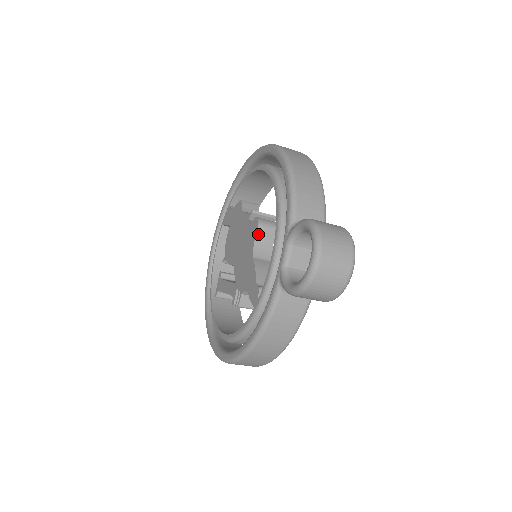
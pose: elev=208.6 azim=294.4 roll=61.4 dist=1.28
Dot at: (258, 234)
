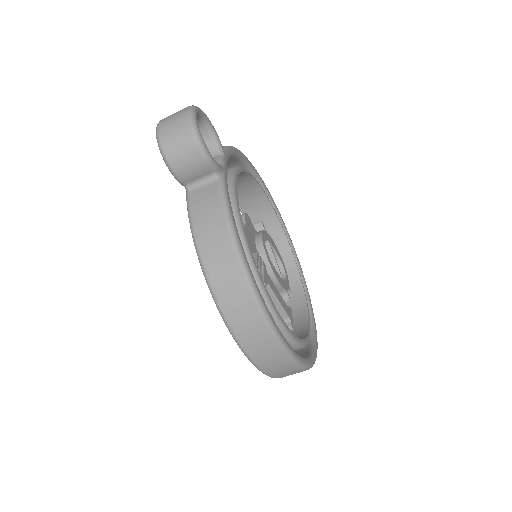
Dot at: occluded
